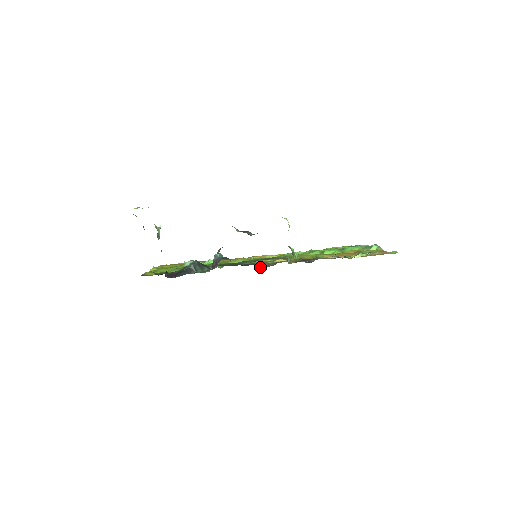
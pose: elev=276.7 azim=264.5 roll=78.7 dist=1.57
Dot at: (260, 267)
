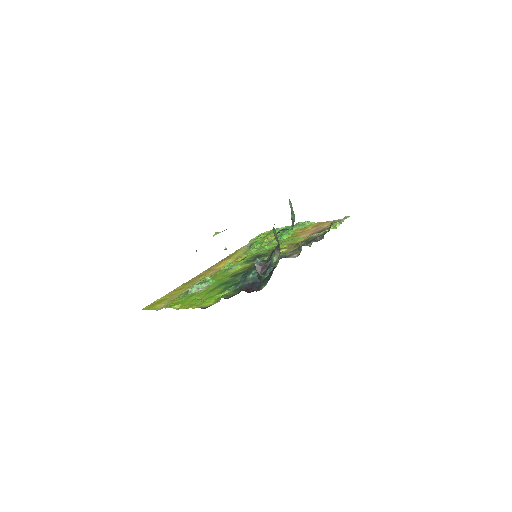
Dot at: (291, 257)
